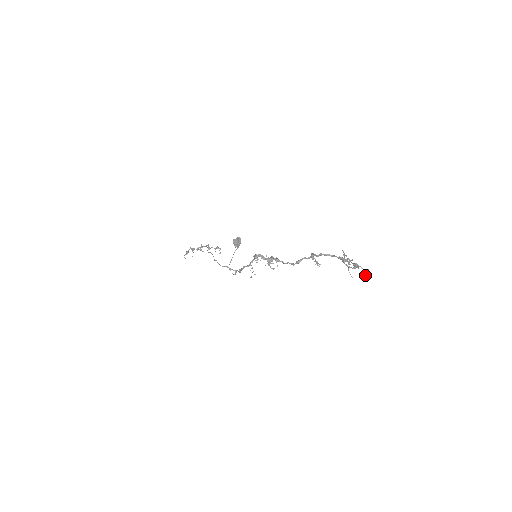
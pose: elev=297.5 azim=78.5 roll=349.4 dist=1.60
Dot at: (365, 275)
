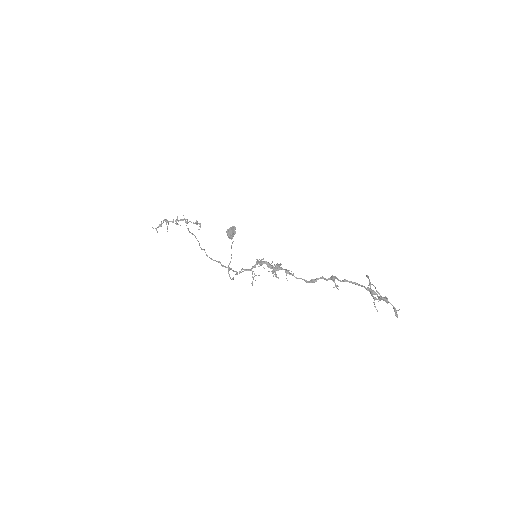
Dot at: (396, 315)
